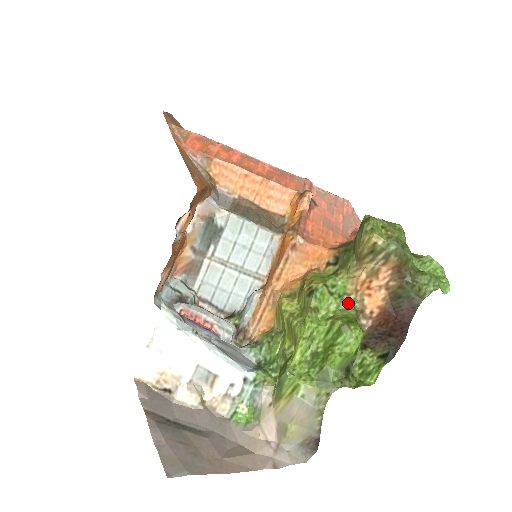
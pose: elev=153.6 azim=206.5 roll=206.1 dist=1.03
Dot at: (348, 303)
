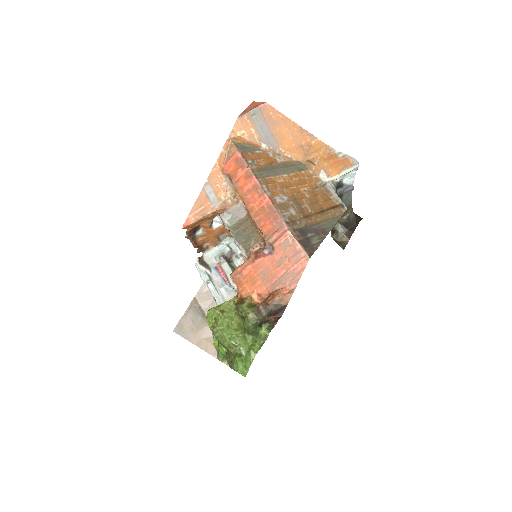
Dot at: occluded
